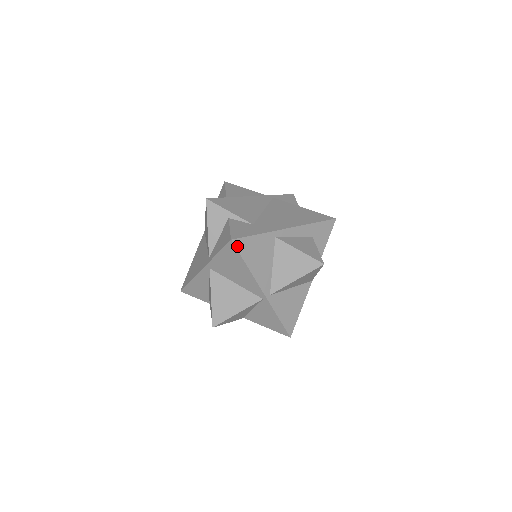
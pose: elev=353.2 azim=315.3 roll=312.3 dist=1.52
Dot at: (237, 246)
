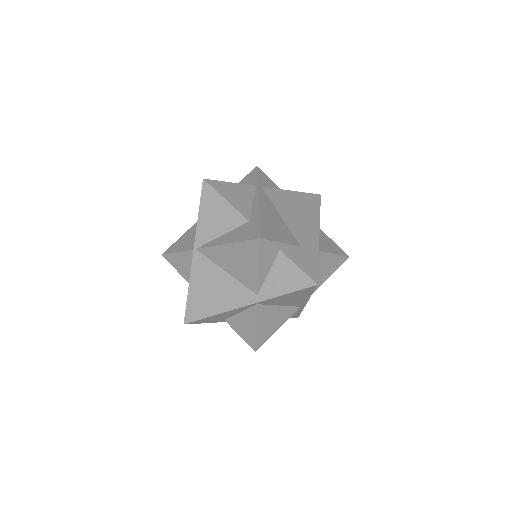
Dot at: (316, 286)
